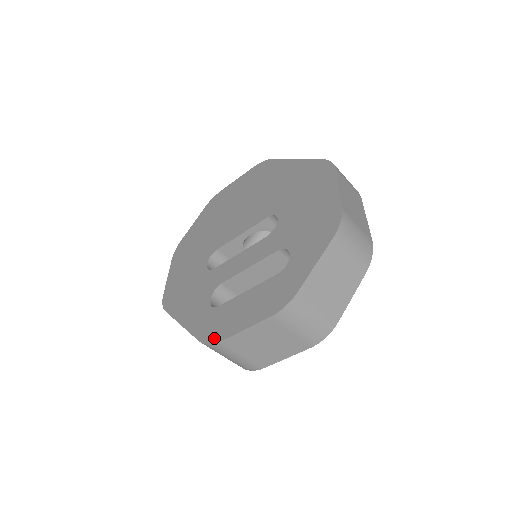
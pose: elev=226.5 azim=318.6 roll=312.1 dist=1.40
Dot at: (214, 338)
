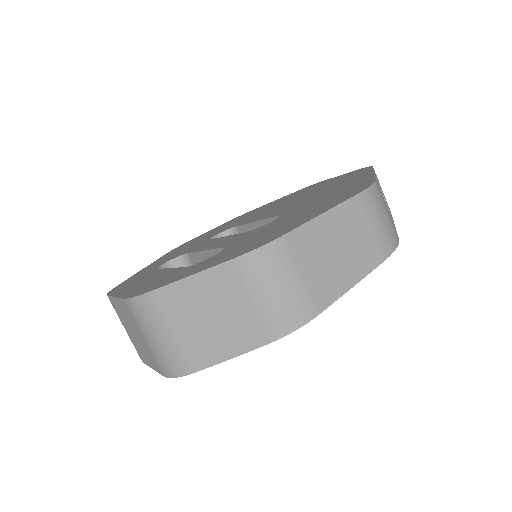
Dot at: (114, 290)
